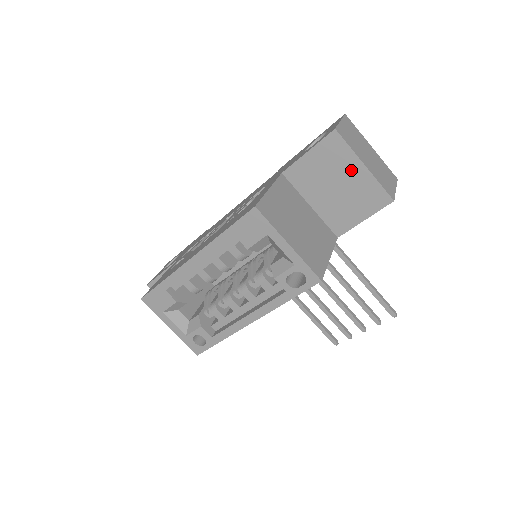
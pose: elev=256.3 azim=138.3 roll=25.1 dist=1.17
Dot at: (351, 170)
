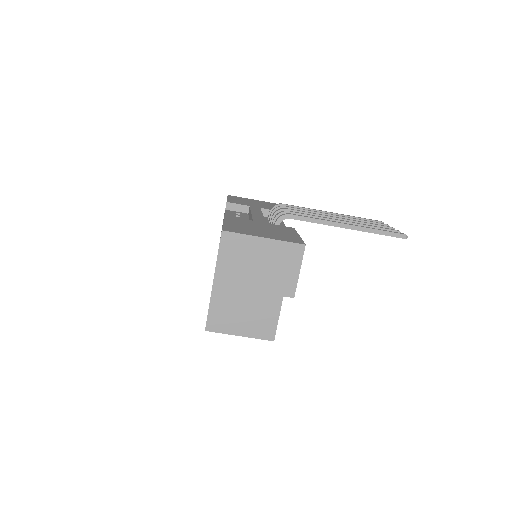
Dot at: occluded
